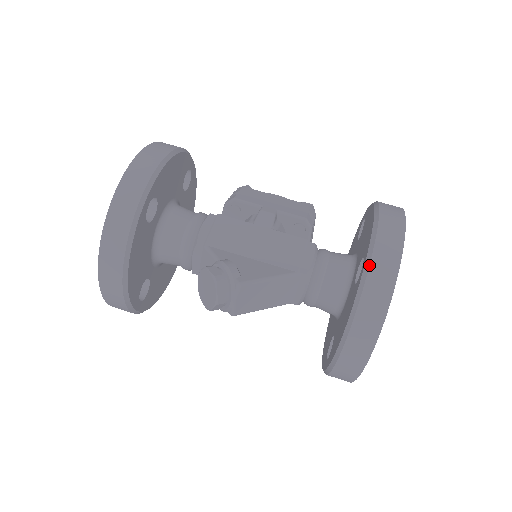
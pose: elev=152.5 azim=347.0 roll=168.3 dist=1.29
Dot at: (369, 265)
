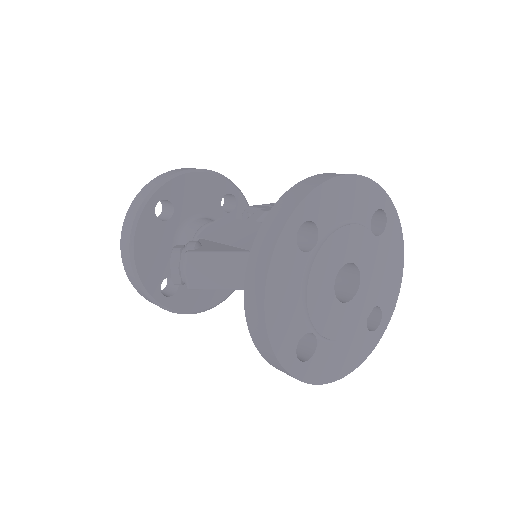
Dot at: occluded
